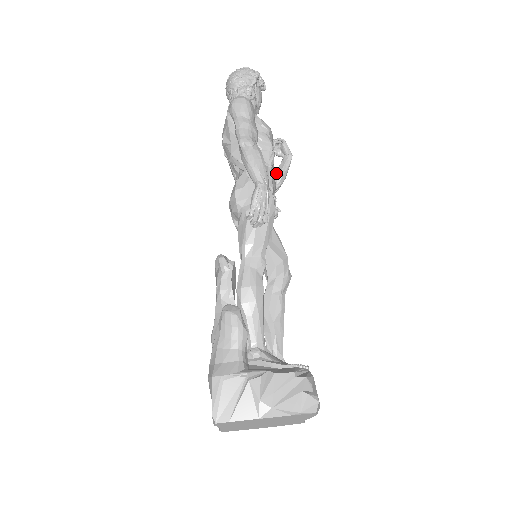
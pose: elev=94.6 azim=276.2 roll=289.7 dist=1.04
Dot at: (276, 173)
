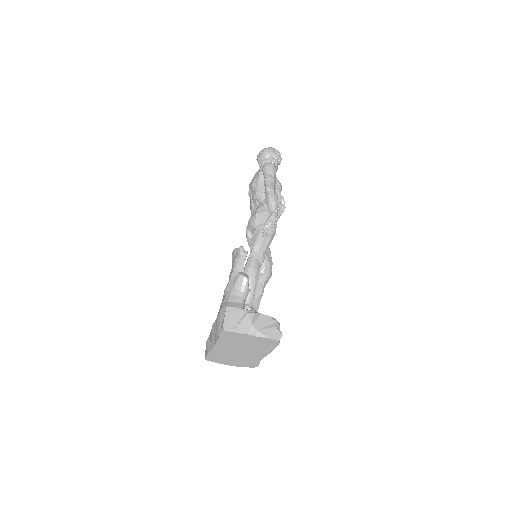
Dot at: occluded
